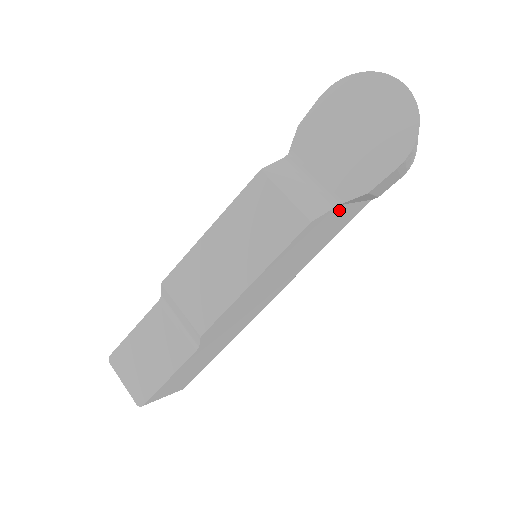
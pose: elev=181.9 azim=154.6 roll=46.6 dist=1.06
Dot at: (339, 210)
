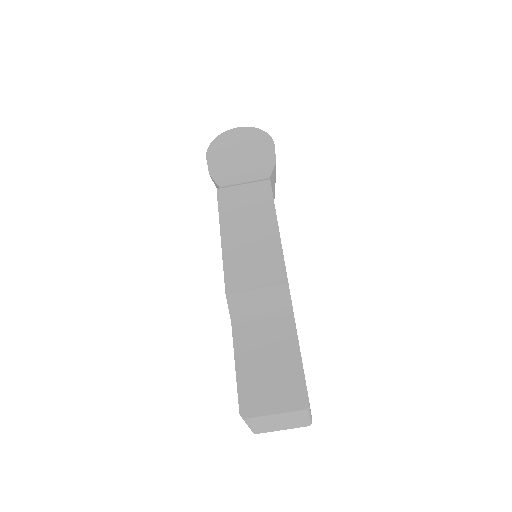
Dot at: occluded
